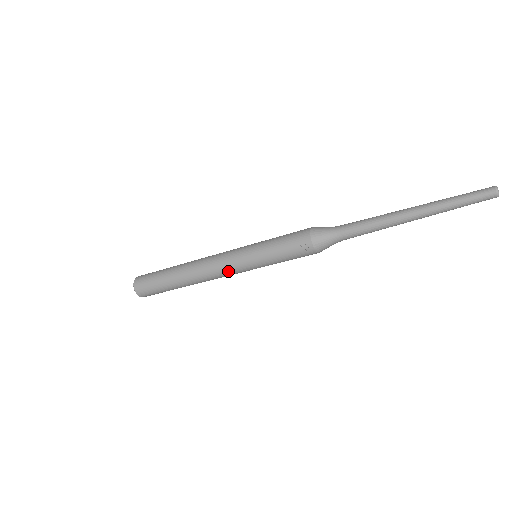
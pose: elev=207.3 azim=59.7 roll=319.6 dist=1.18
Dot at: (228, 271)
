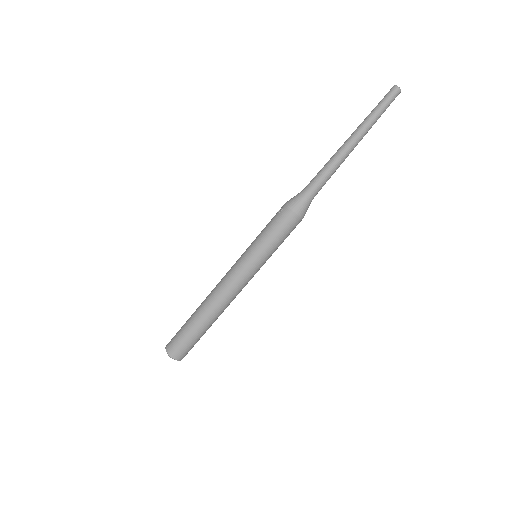
Dot at: (231, 272)
